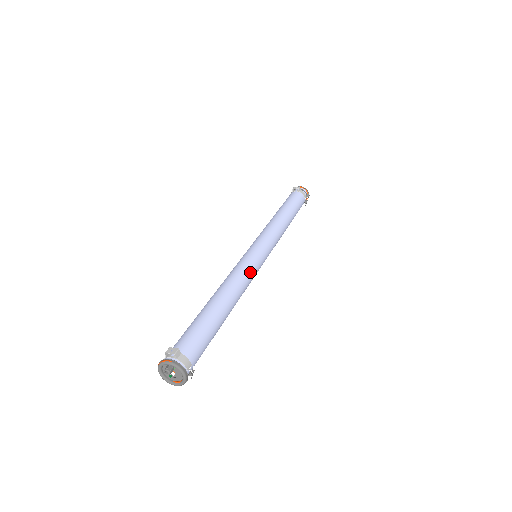
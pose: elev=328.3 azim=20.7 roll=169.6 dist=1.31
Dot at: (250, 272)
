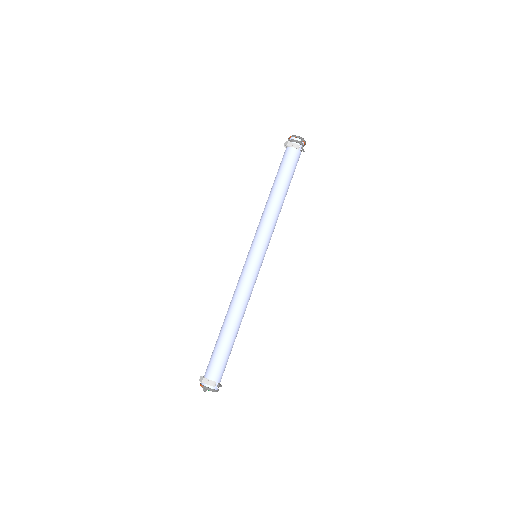
Dot at: (247, 284)
